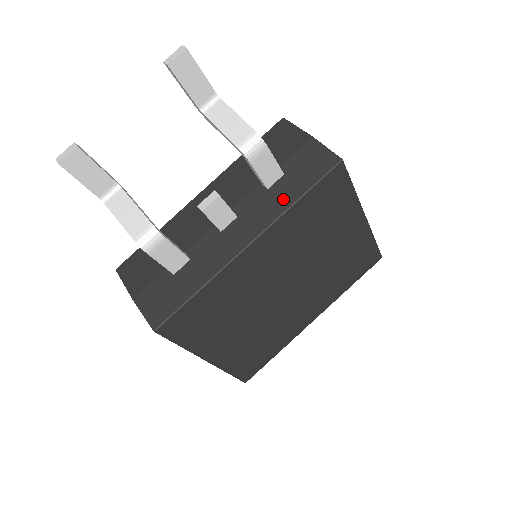
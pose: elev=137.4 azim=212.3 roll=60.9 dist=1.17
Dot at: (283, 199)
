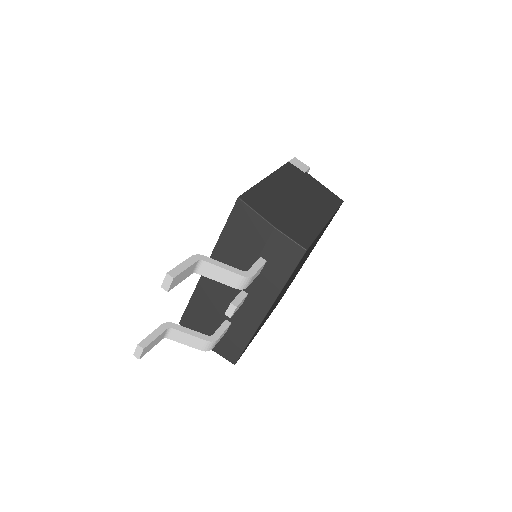
Dot at: (275, 282)
